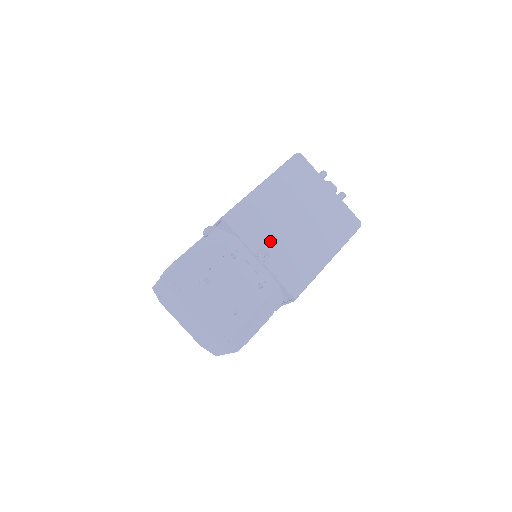
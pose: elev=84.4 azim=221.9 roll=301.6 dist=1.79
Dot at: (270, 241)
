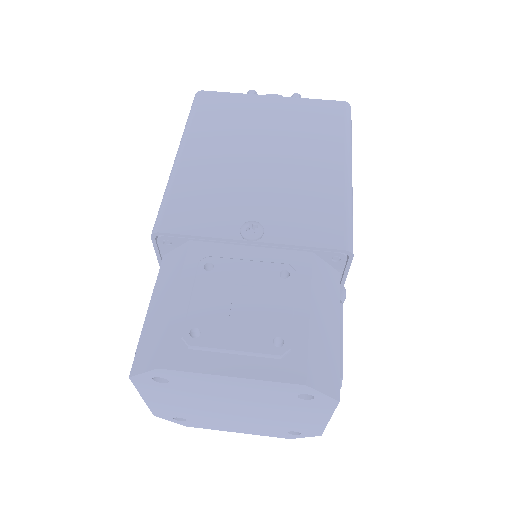
Dot at: (246, 208)
